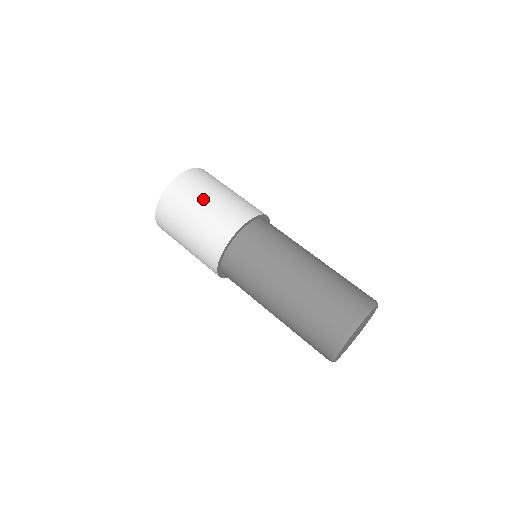
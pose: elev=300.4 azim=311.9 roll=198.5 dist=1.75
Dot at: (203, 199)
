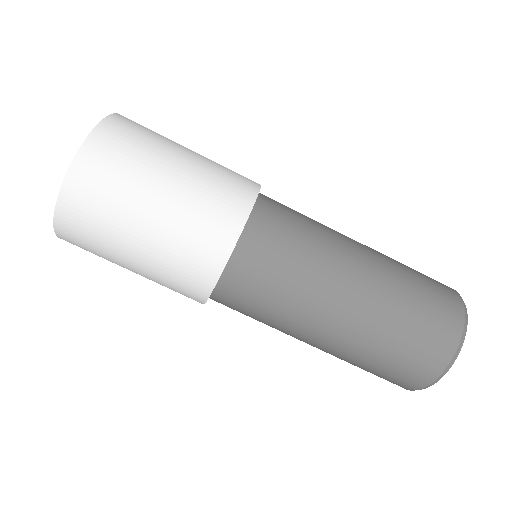
Dot at: (157, 178)
